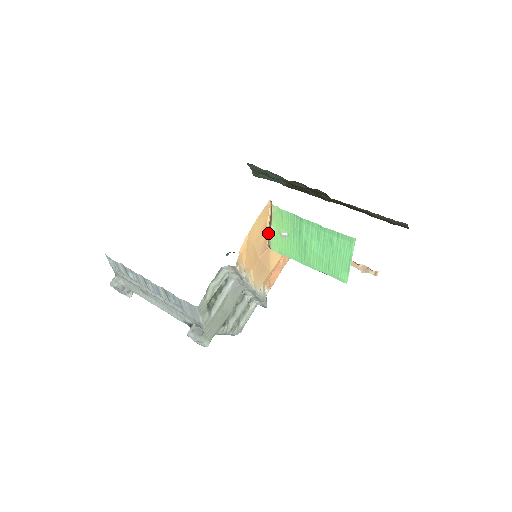
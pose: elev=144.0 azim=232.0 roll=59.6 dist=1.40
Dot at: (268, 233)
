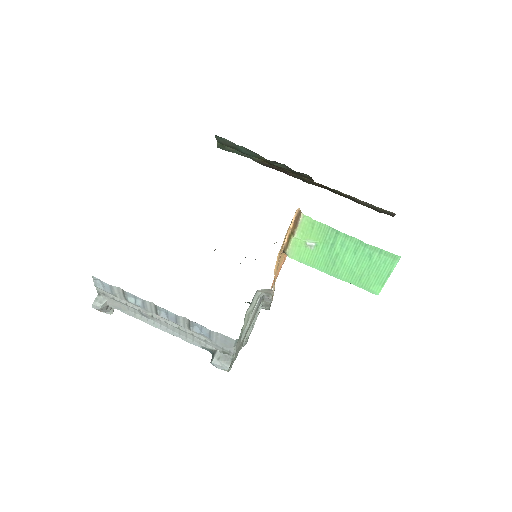
Dot at: (287, 240)
